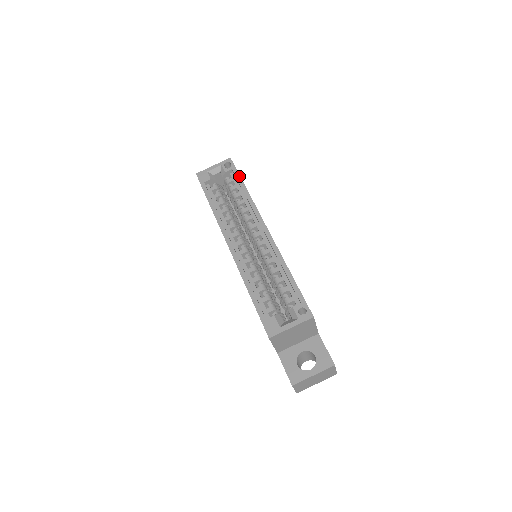
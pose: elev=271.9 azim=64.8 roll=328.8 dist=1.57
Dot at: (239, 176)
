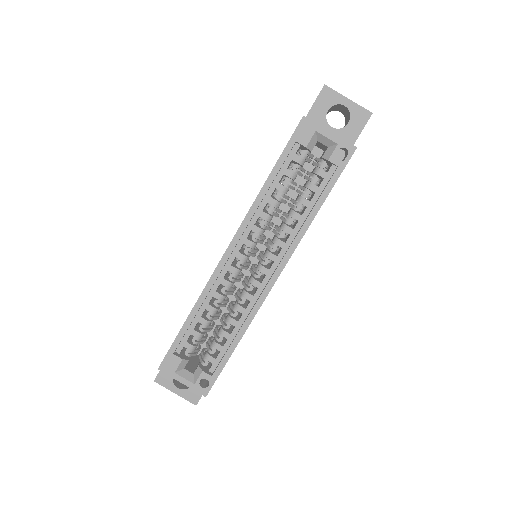
Dot at: (332, 187)
